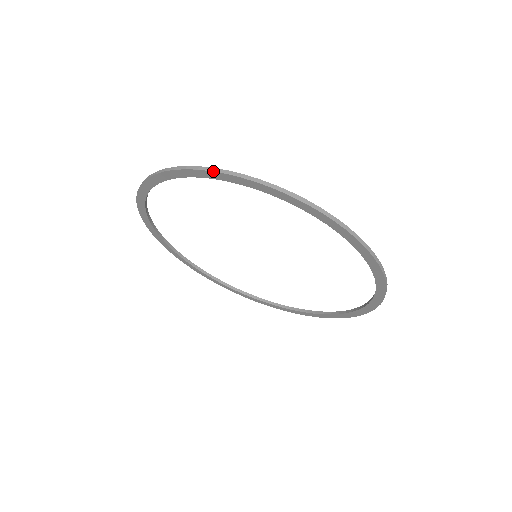
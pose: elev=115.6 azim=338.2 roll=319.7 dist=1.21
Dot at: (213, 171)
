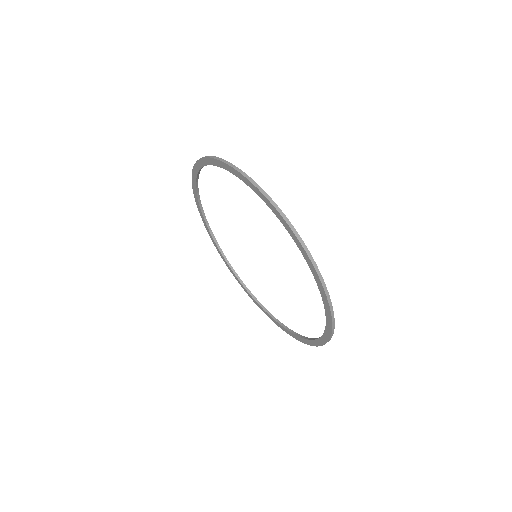
Dot at: (276, 208)
